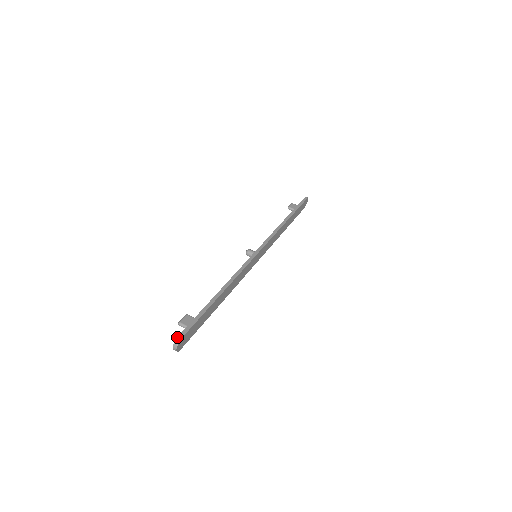
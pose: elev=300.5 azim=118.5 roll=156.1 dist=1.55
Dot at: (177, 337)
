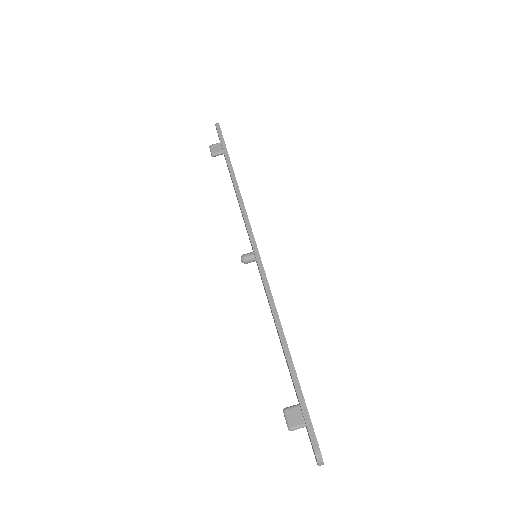
Dot at: (315, 455)
